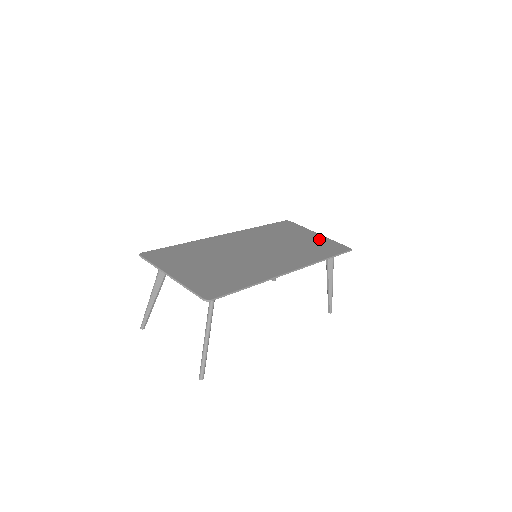
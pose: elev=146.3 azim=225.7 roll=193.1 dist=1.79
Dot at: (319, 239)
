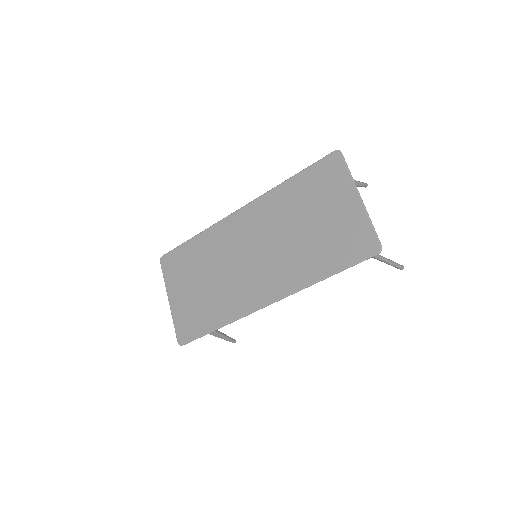
Dot at: (348, 218)
